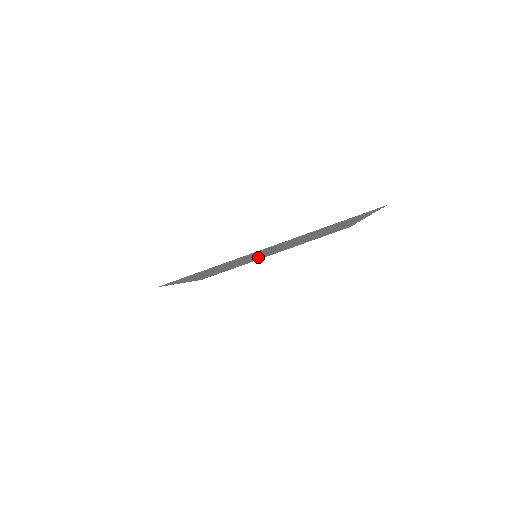
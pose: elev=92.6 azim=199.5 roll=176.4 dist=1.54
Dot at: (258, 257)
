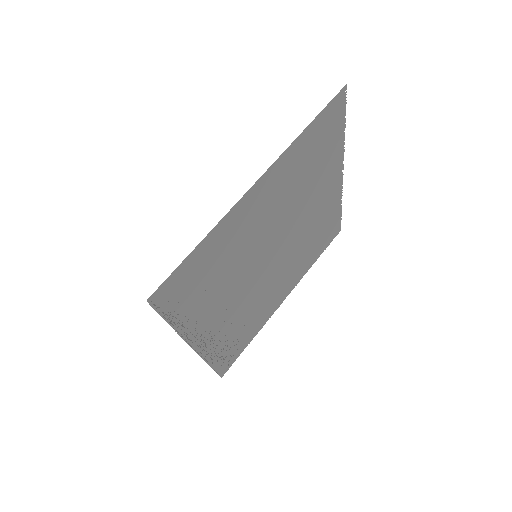
Dot at: (264, 287)
